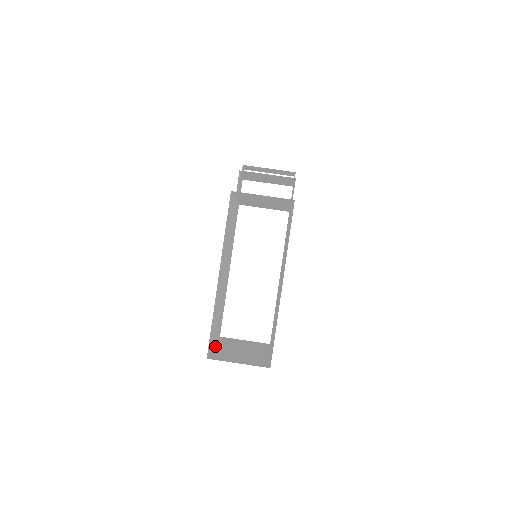
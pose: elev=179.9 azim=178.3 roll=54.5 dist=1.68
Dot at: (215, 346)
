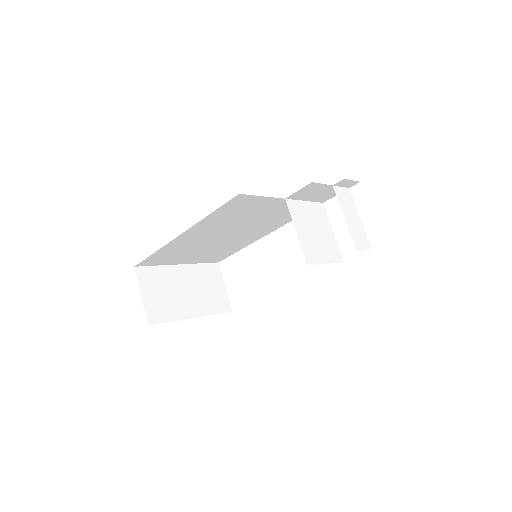
Dot at: (181, 265)
